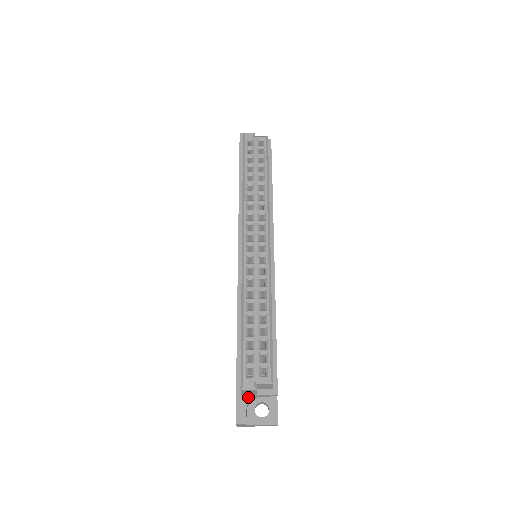
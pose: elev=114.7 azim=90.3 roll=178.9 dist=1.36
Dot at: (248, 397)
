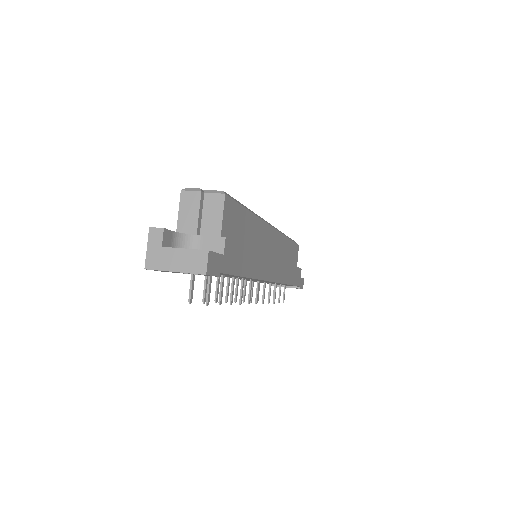
Dot at: (183, 234)
